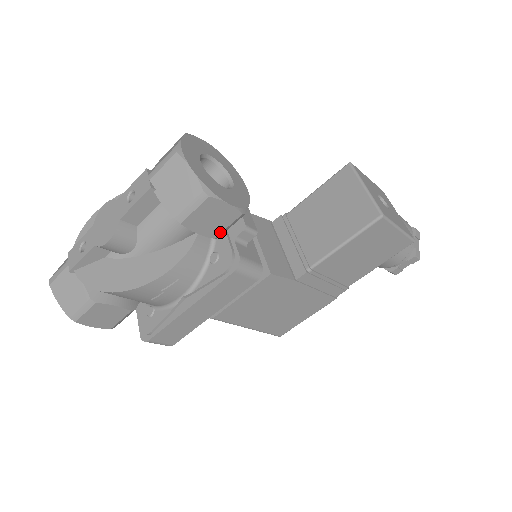
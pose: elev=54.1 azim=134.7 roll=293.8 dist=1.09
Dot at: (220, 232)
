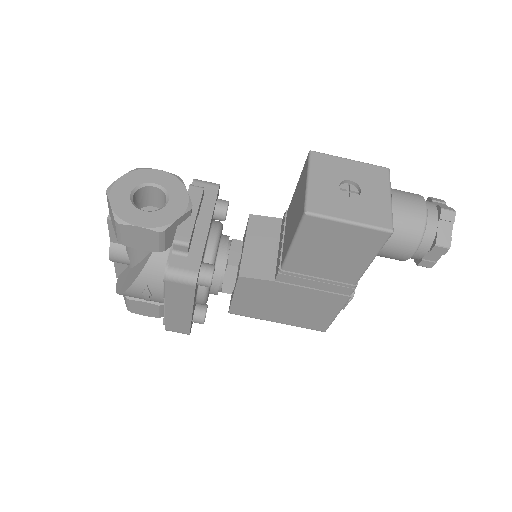
Dot at: (158, 247)
